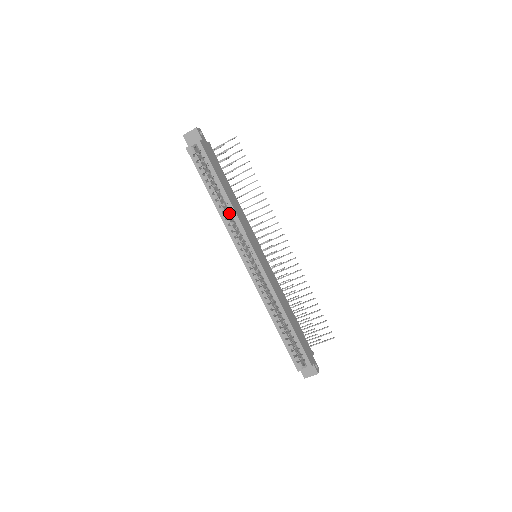
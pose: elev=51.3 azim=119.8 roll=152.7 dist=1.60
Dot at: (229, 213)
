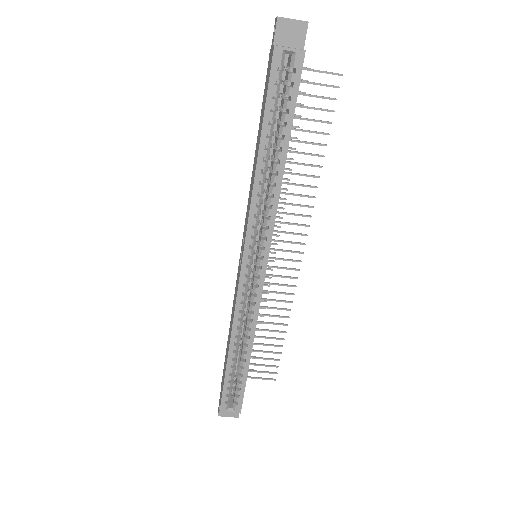
Dot at: occluded
